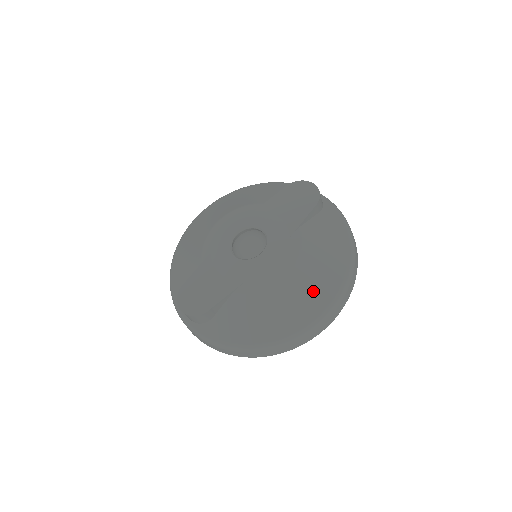
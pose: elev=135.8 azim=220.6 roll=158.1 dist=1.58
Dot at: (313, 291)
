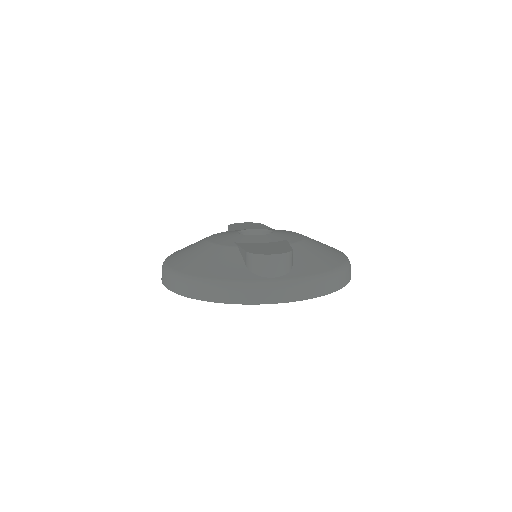
Dot at: occluded
